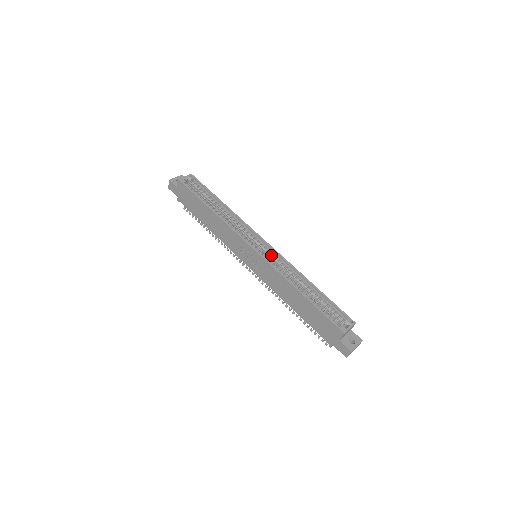
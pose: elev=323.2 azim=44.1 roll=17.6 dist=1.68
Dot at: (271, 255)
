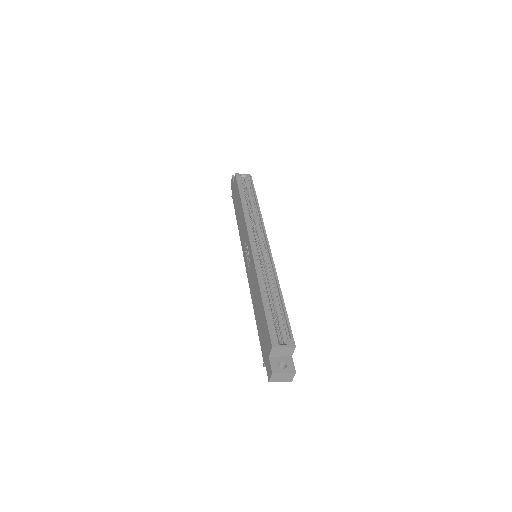
Dot at: (264, 256)
